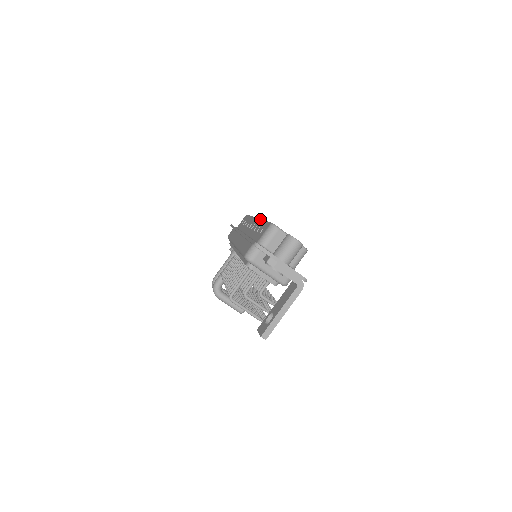
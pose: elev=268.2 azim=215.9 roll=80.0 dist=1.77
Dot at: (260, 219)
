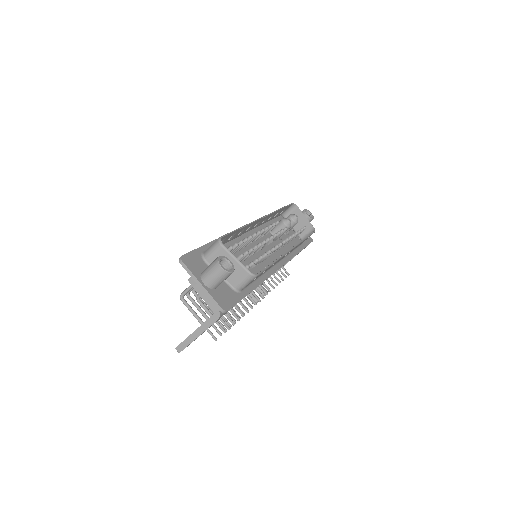
Dot at: (251, 222)
